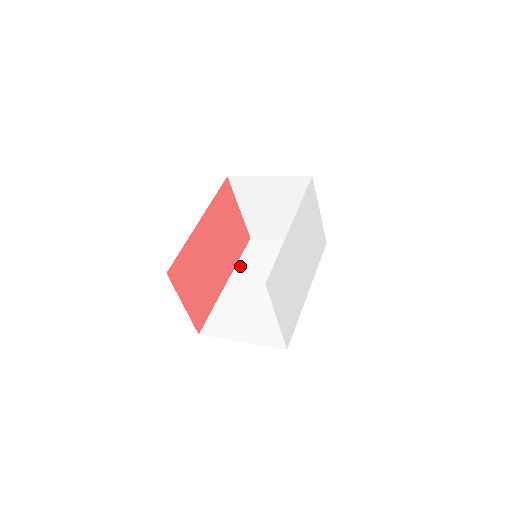
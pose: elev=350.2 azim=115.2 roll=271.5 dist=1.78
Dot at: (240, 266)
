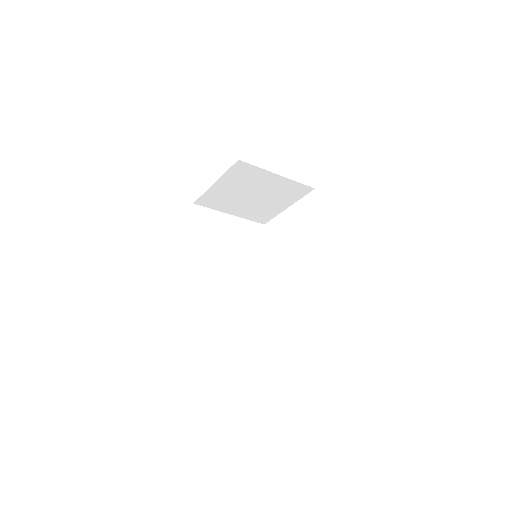
Dot at: (198, 243)
